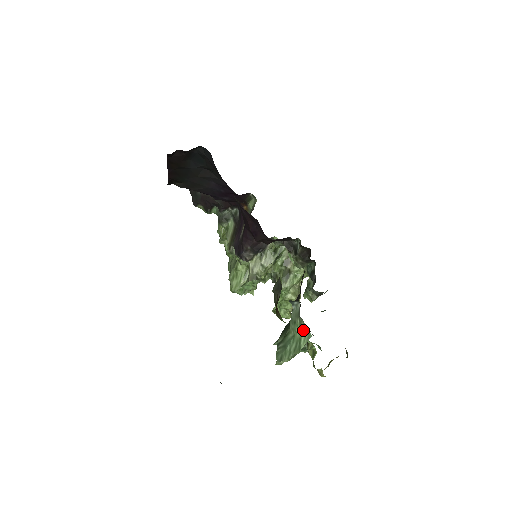
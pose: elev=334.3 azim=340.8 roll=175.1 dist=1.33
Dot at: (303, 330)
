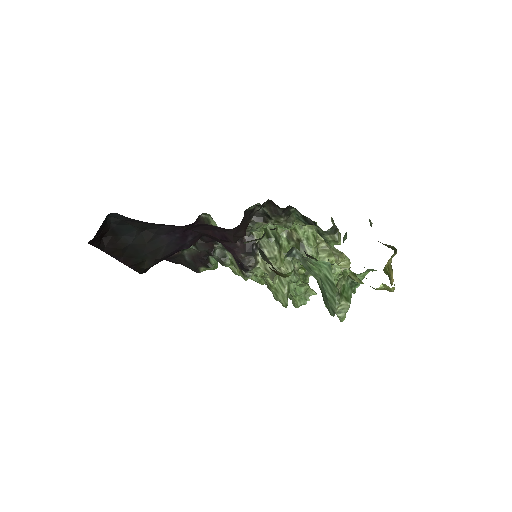
Dot at: (318, 266)
